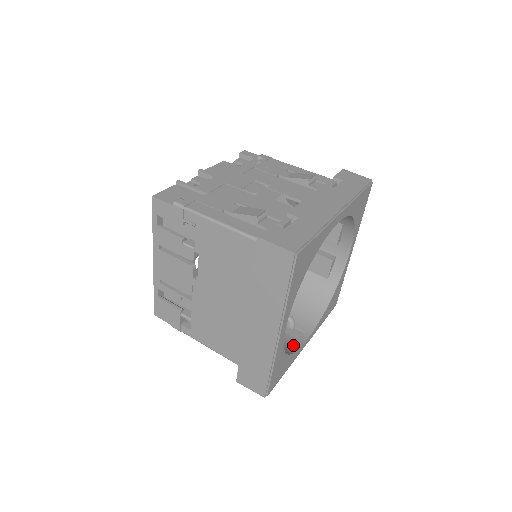
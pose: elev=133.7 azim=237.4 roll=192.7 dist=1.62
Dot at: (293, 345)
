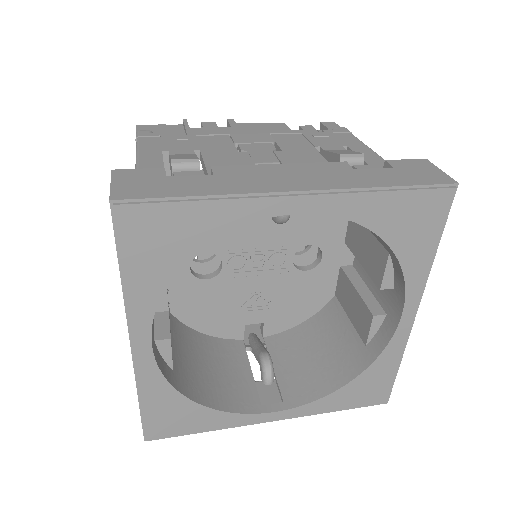
Dot at: (241, 404)
